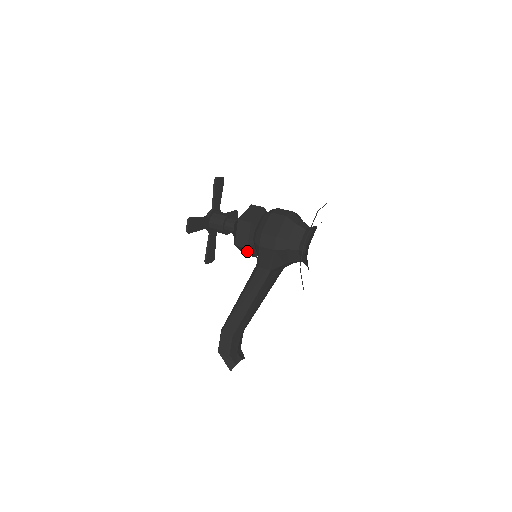
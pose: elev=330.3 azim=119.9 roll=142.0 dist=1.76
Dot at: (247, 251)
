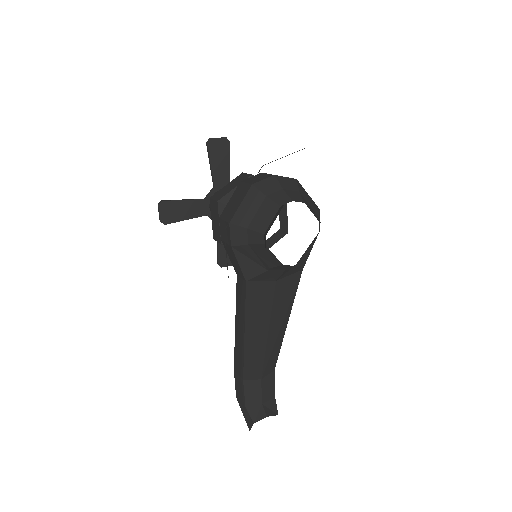
Dot at: occluded
